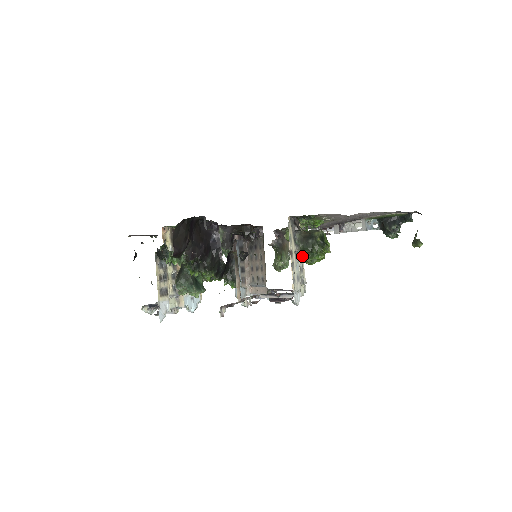
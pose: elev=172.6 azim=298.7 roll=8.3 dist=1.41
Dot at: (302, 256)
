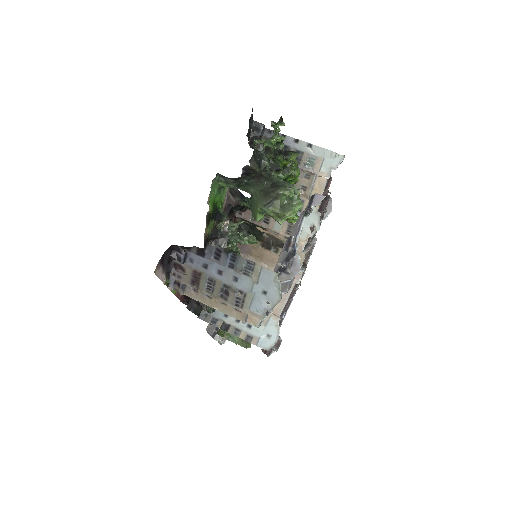
Dot at: occluded
